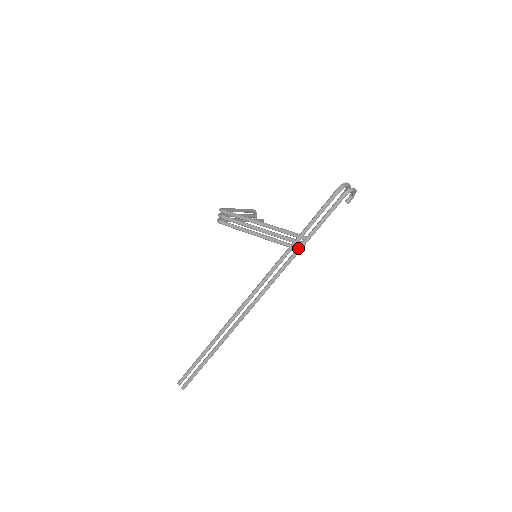
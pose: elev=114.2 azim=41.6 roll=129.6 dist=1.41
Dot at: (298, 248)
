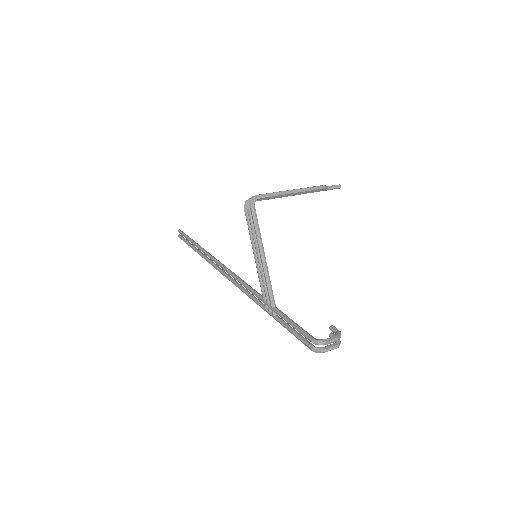
Dot at: (266, 310)
